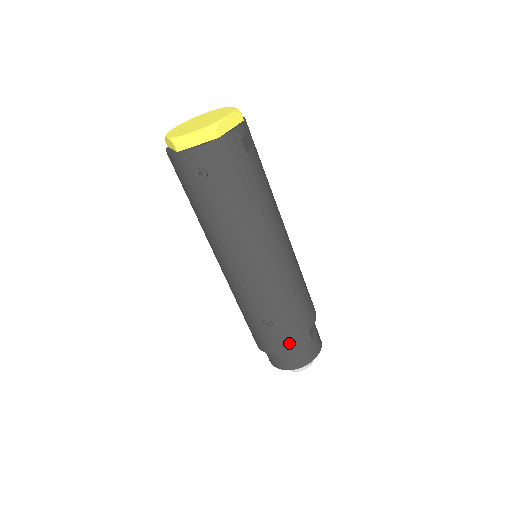
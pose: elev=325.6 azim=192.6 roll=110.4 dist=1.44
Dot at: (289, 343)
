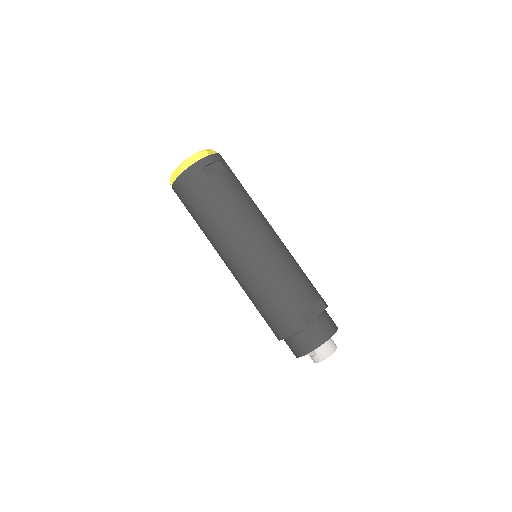
Dot at: (283, 328)
